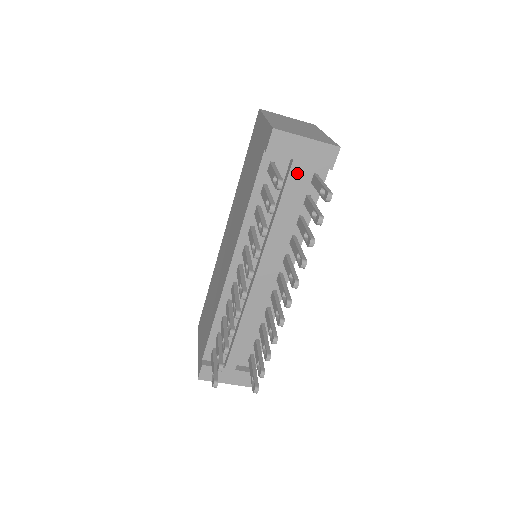
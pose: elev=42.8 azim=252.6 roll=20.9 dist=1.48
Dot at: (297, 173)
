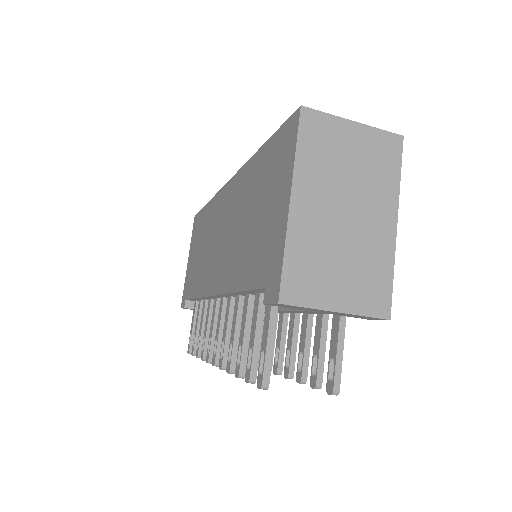
Dot at: (311, 312)
